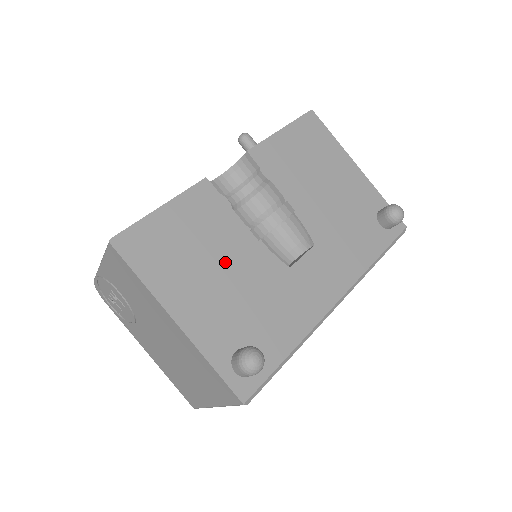
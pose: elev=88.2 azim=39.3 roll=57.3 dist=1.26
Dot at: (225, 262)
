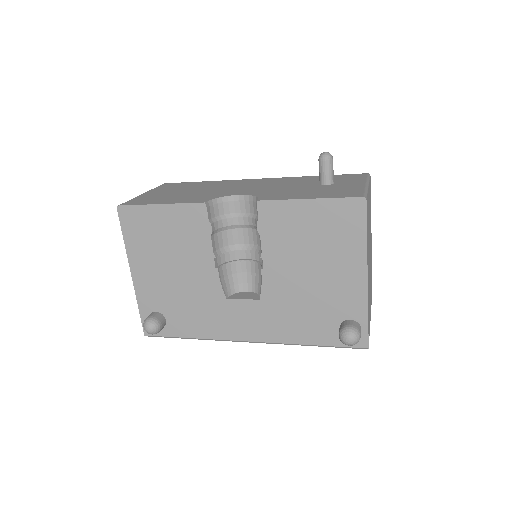
Dot at: (182, 264)
